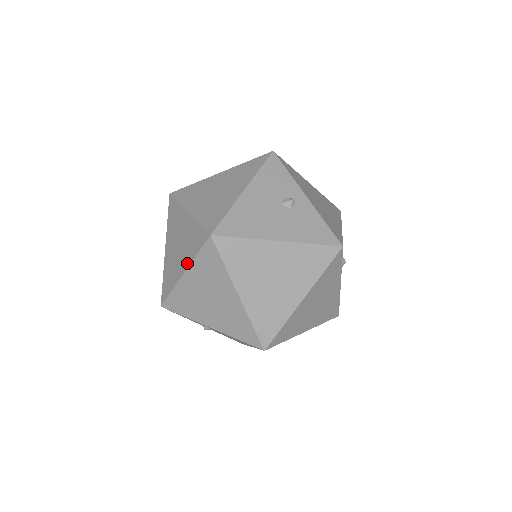
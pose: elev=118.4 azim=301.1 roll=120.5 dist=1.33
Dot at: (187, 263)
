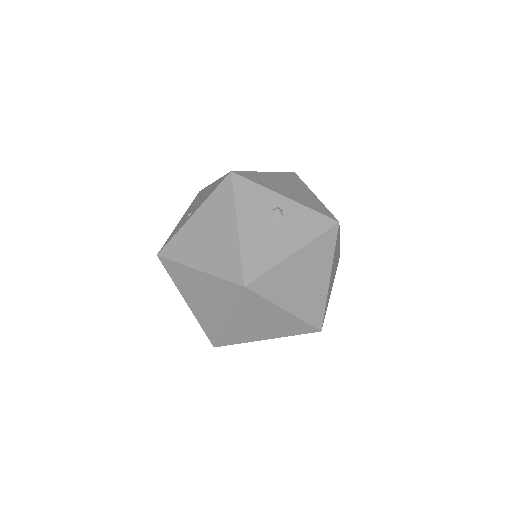
Dot at: (227, 311)
